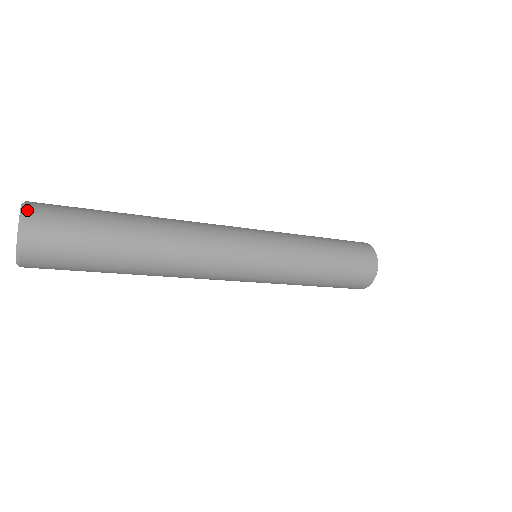
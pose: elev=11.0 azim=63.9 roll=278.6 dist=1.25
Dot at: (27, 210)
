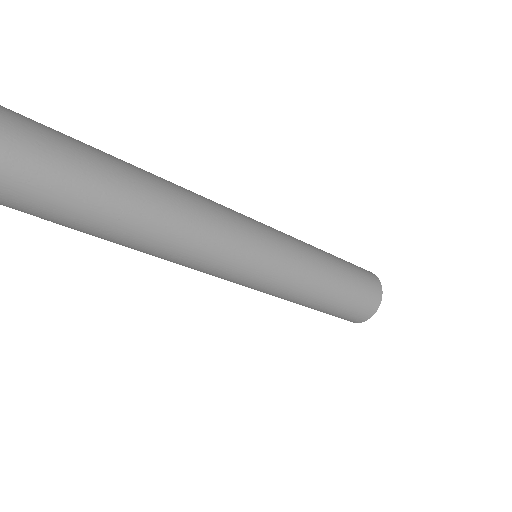
Dot at: out of frame
